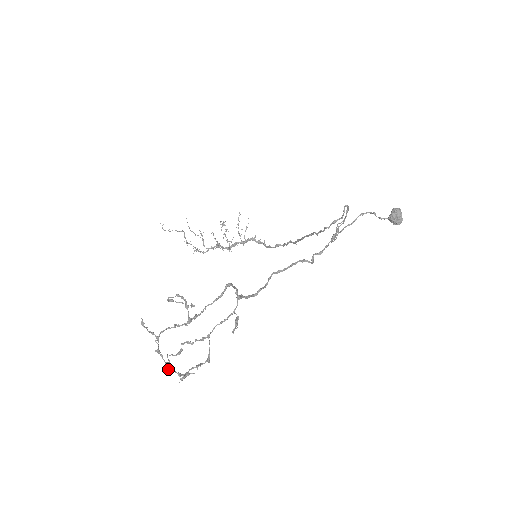
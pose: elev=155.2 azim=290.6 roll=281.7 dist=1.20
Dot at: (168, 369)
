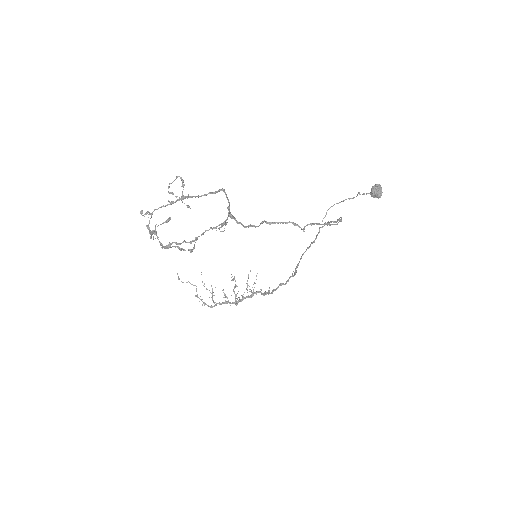
Dot at: (153, 230)
